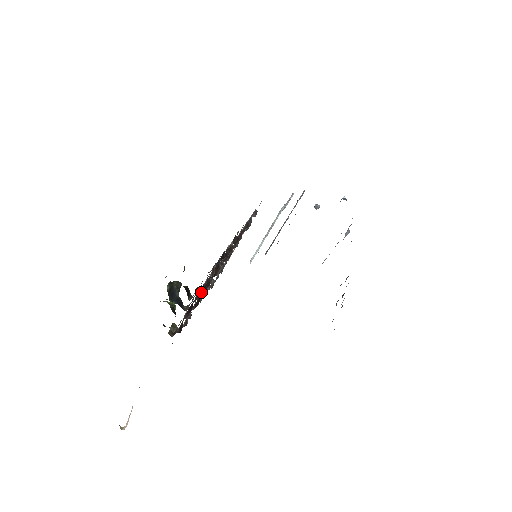
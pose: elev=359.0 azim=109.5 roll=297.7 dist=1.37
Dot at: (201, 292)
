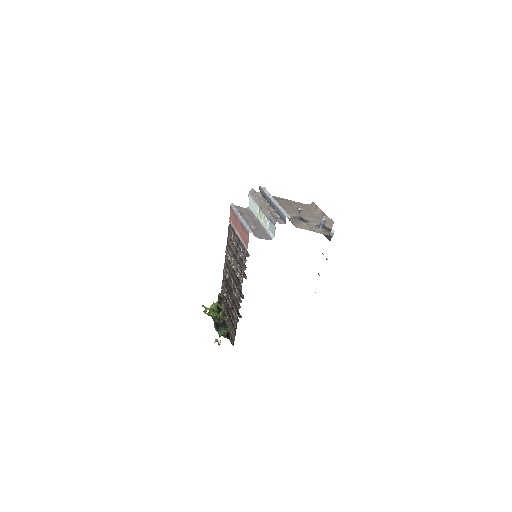
Dot at: (230, 303)
